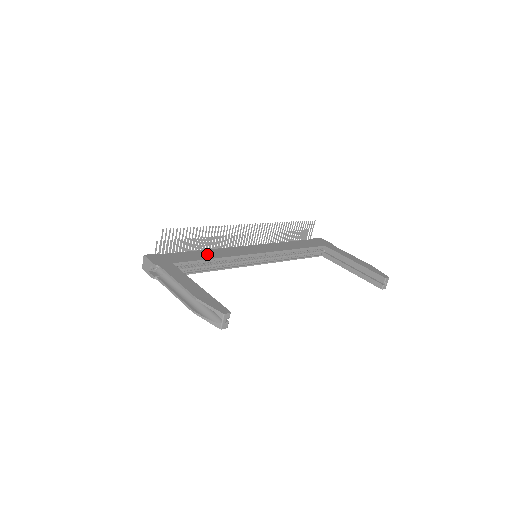
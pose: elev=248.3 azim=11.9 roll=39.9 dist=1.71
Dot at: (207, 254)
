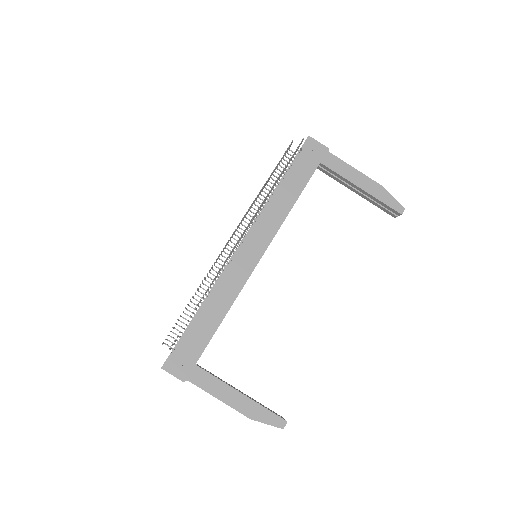
Dot at: (214, 311)
